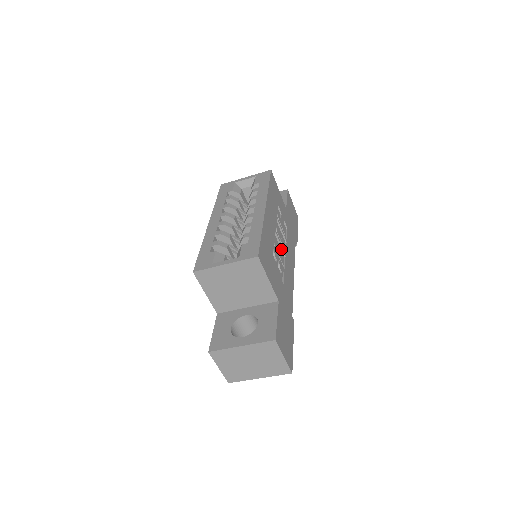
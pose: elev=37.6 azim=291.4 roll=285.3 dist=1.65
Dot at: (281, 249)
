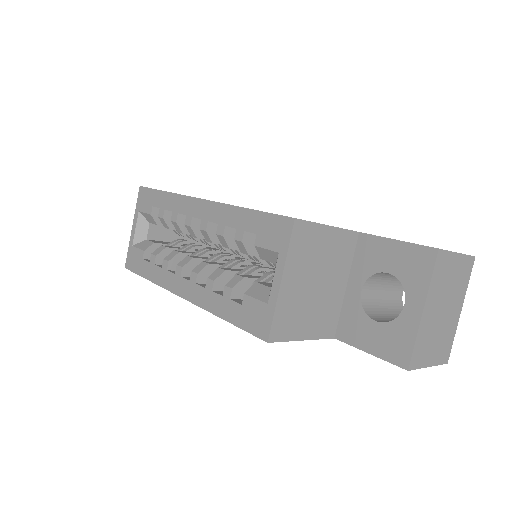
Dot at: occluded
